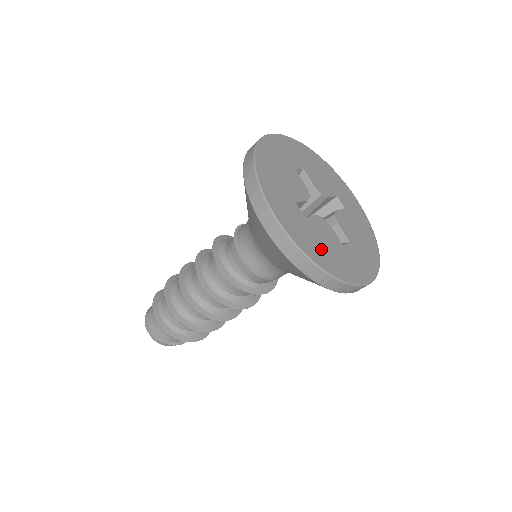
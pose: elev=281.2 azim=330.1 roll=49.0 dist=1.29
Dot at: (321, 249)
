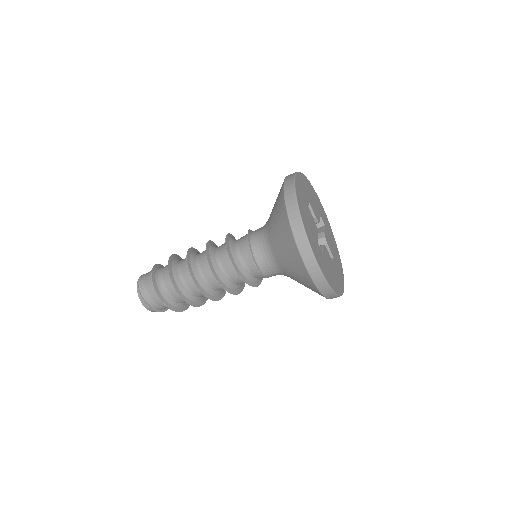
Dot at: (332, 276)
